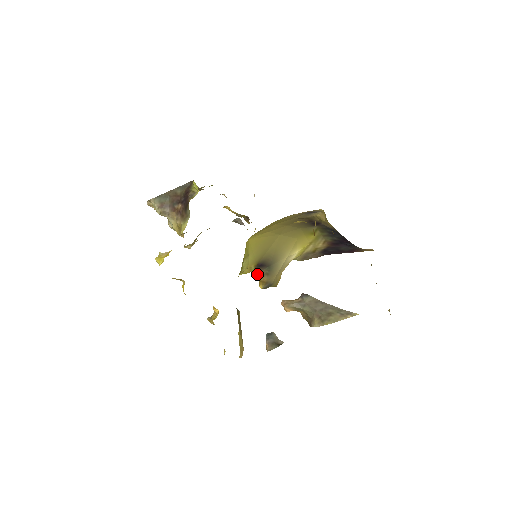
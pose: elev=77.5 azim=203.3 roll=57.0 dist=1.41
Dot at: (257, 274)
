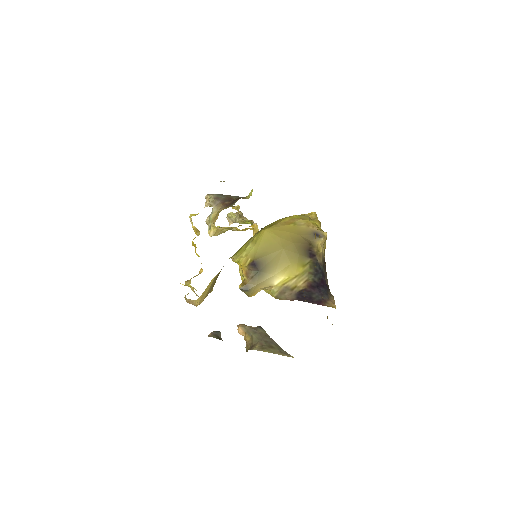
Dot at: (245, 274)
